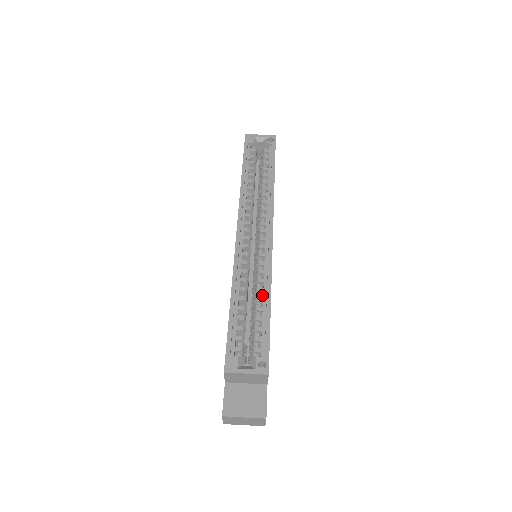
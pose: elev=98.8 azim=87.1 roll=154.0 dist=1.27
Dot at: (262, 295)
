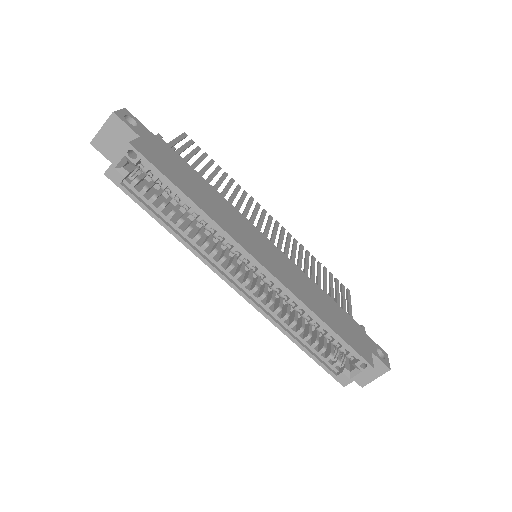
Dot at: occluded
